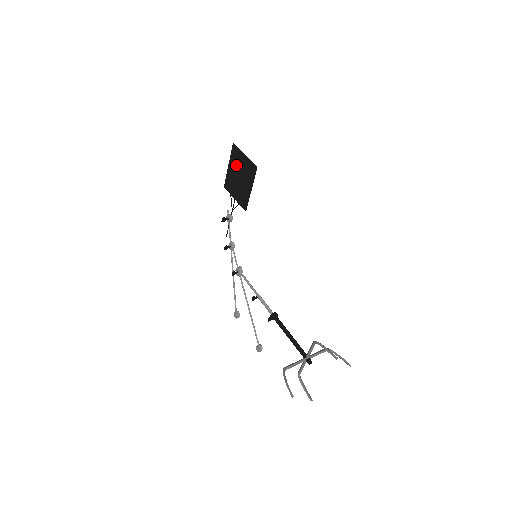
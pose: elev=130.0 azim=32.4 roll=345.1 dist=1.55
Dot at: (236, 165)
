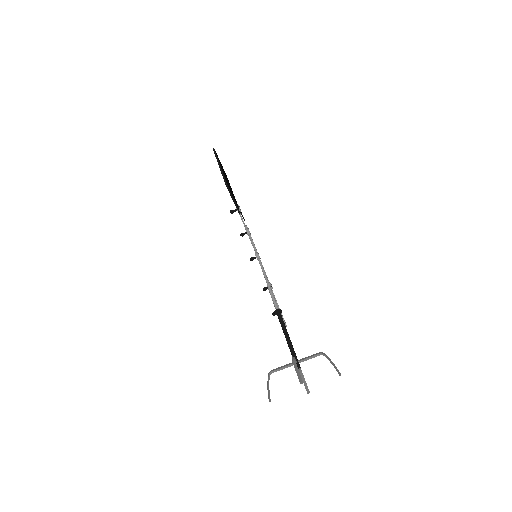
Dot at: occluded
